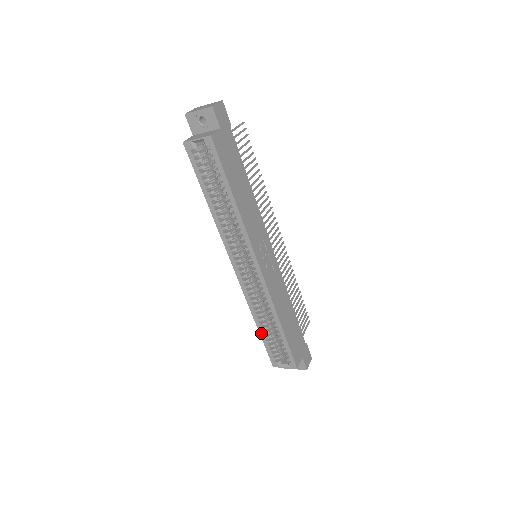
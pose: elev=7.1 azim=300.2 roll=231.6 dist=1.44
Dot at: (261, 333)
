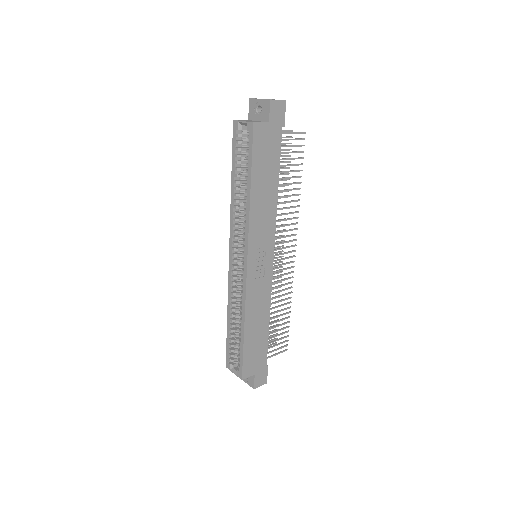
Dot at: (228, 328)
